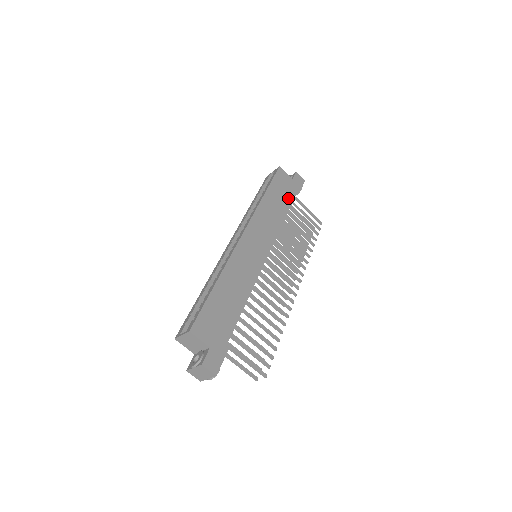
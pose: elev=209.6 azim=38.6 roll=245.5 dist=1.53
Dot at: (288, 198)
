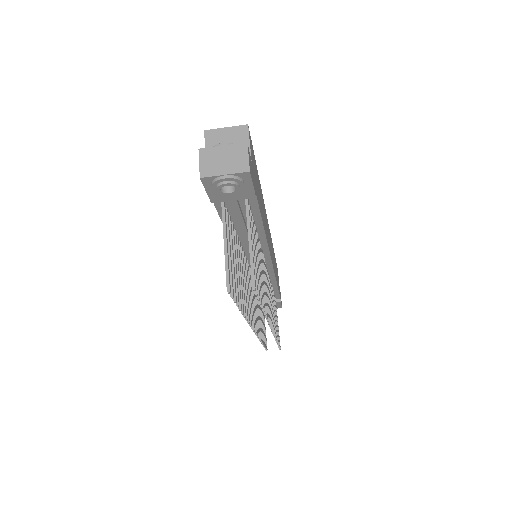
Dot at: (278, 286)
